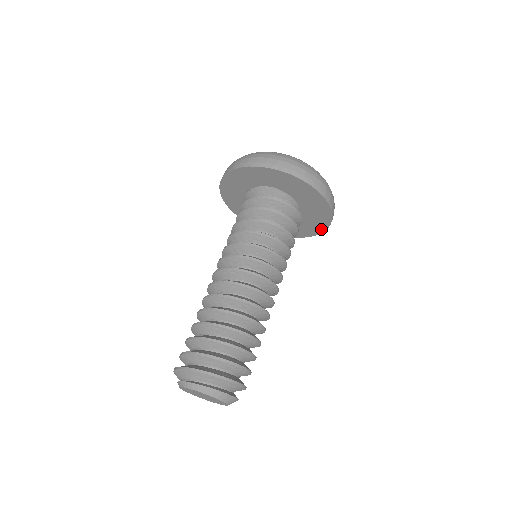
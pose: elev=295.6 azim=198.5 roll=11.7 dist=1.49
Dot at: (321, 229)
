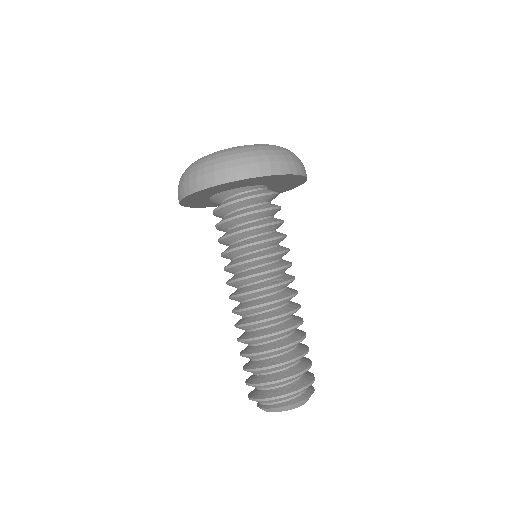
Dot at: (302, 179)
